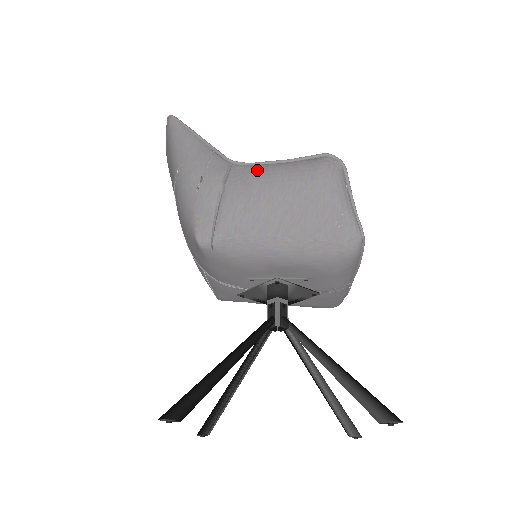
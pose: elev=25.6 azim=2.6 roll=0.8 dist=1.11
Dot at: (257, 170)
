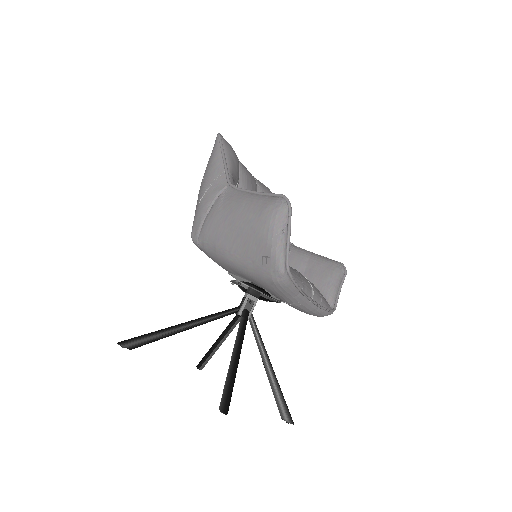
Dot at: (236, 196)
